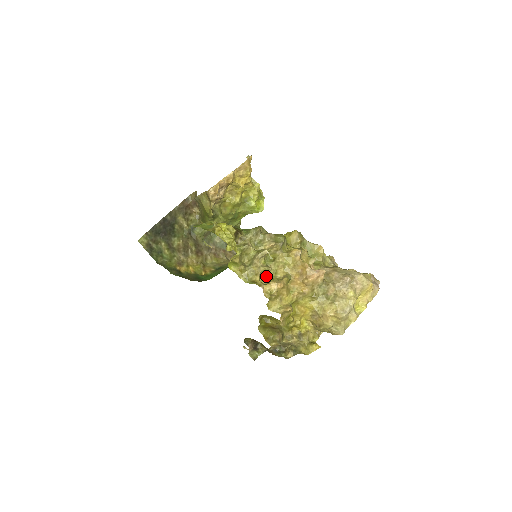
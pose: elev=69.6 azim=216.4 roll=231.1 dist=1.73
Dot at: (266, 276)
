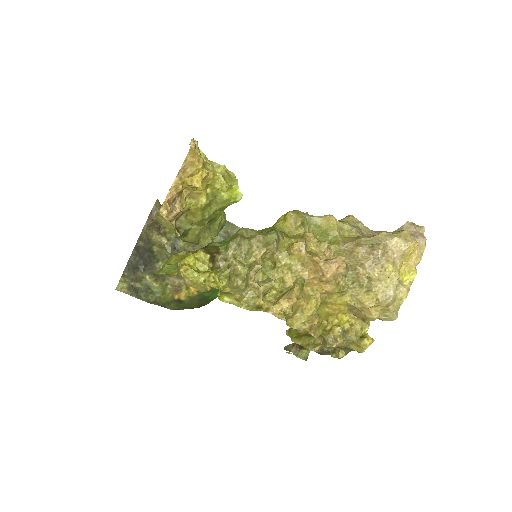
Dot at: (272, 291)
